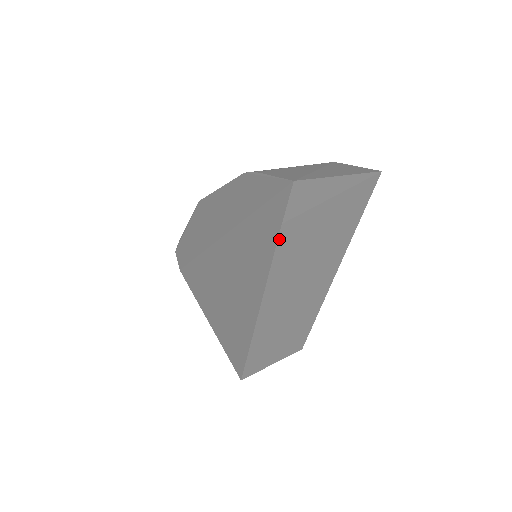
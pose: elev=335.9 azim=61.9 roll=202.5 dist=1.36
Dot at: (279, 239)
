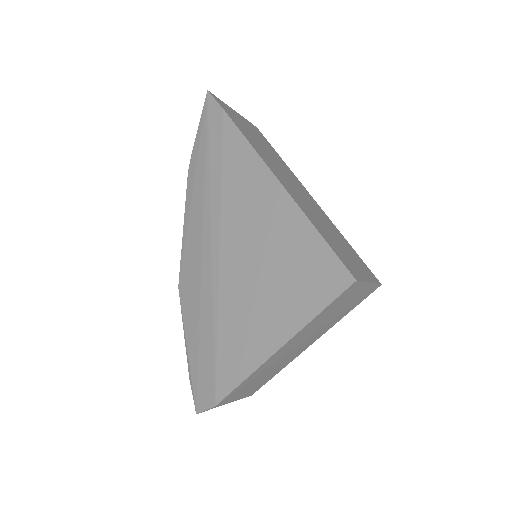
Dot at: (231, 119)
